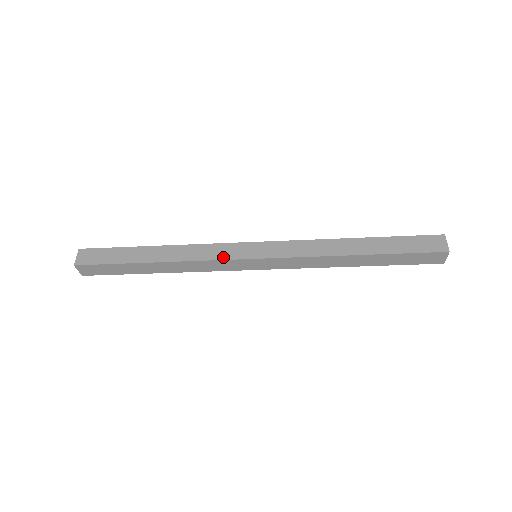
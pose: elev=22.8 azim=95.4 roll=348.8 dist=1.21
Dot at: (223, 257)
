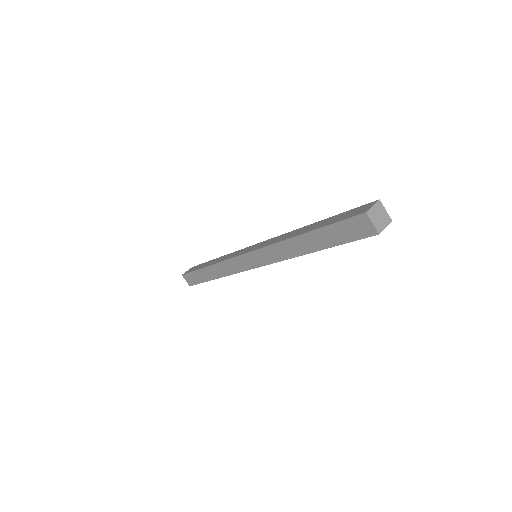
Dot at: (239, 270)
